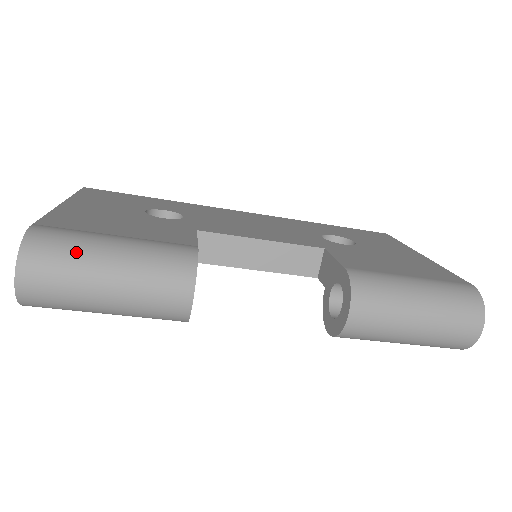
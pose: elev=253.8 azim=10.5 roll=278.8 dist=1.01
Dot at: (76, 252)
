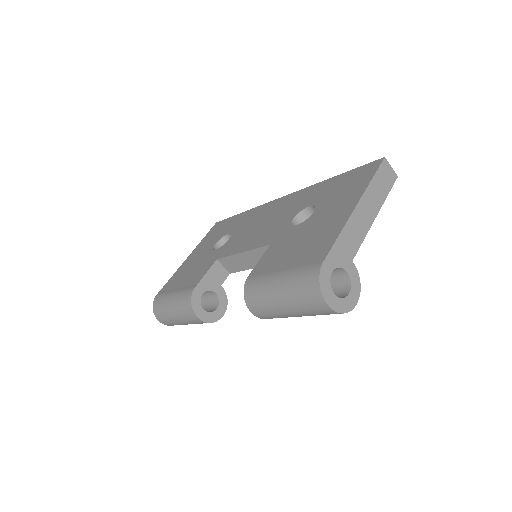
Dot at: (163, 307)
